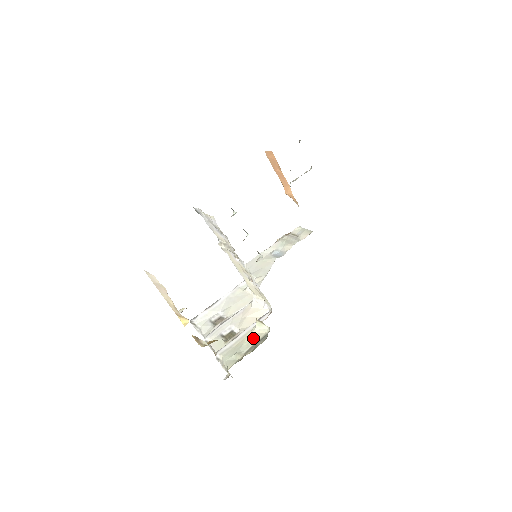
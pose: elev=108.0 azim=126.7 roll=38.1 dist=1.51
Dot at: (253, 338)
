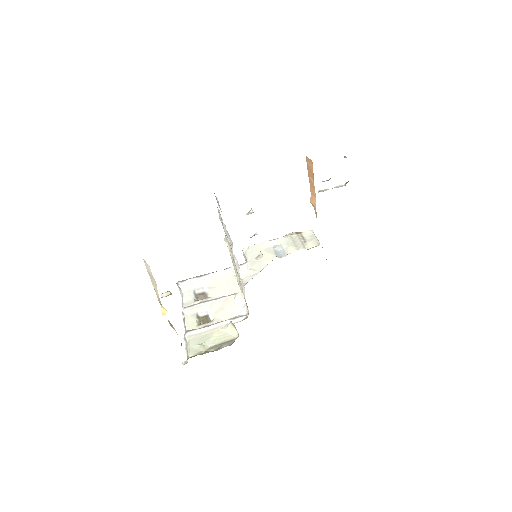
Dot at: (221, 336)
